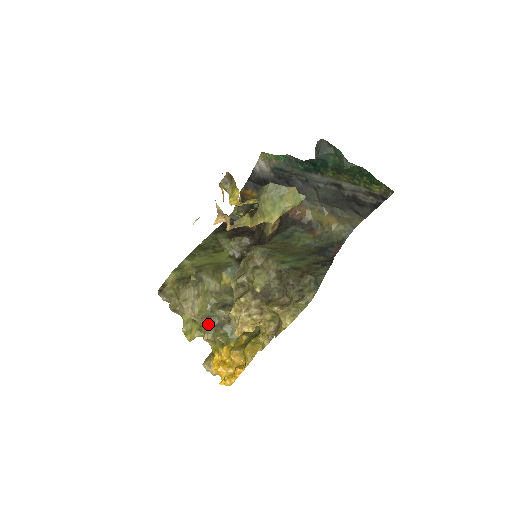
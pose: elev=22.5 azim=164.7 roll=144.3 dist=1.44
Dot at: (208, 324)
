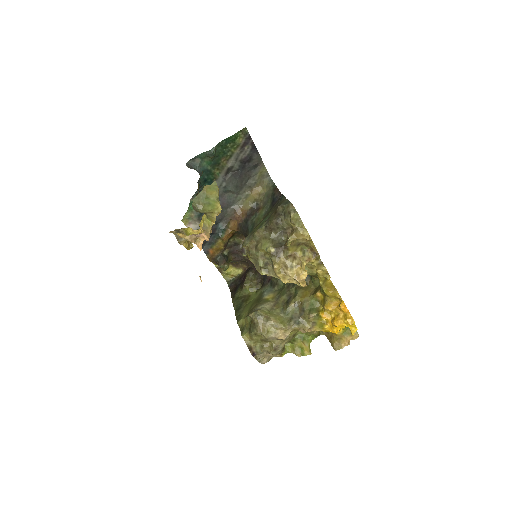
Dot at: (296, 322)
